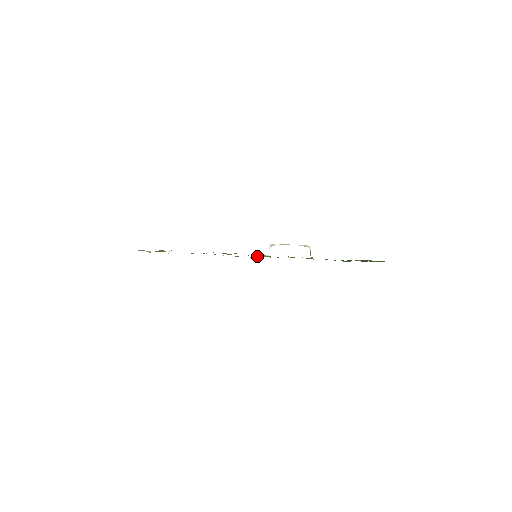
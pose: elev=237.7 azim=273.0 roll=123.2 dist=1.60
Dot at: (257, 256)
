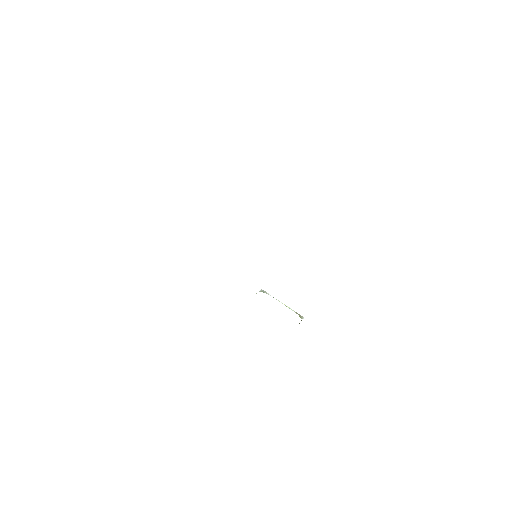
Dot at: occluded
